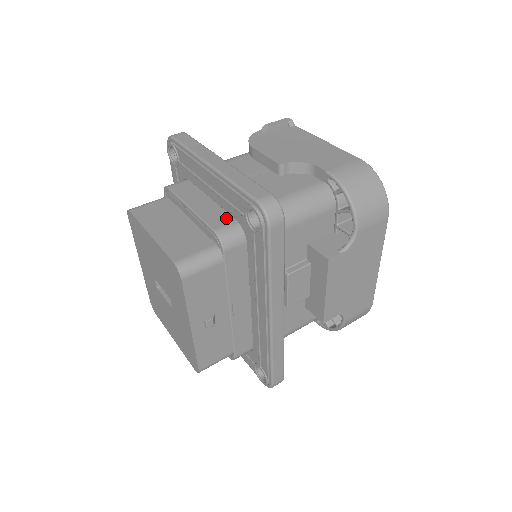
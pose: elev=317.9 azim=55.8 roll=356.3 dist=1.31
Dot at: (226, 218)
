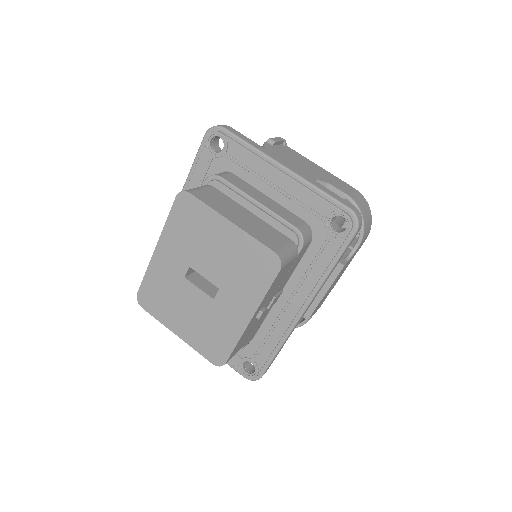
Dot at: (296, 218)
